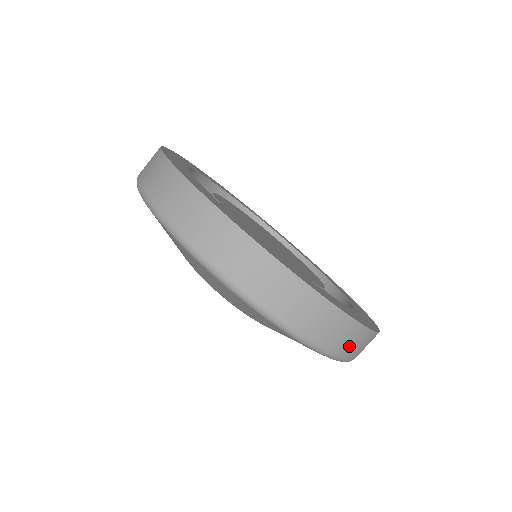
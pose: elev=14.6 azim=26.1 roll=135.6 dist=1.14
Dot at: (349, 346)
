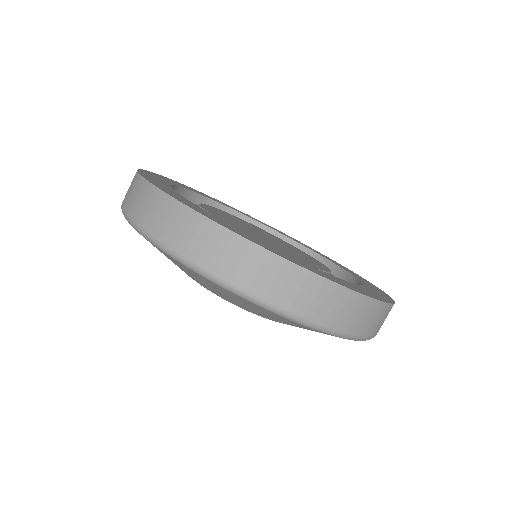
Dot at: (242, 271)
